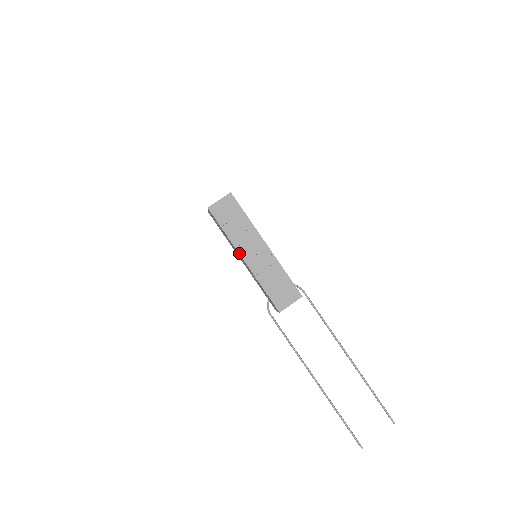
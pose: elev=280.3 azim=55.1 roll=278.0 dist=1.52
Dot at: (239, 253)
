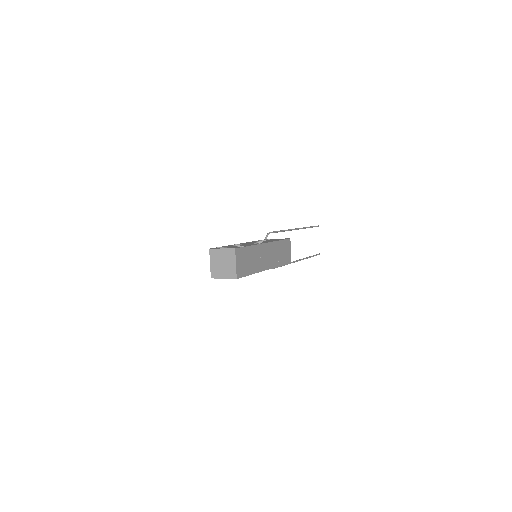
Dot at: occluded
